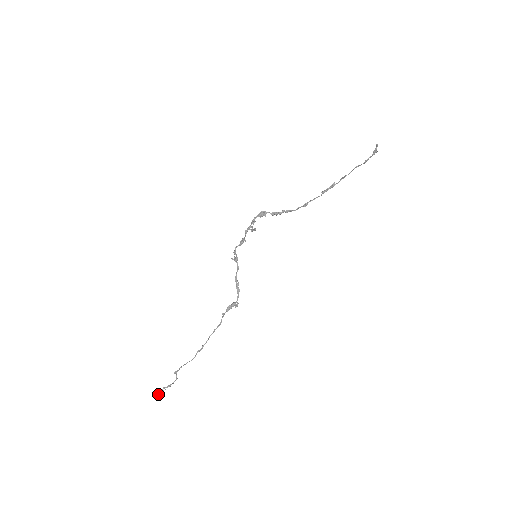
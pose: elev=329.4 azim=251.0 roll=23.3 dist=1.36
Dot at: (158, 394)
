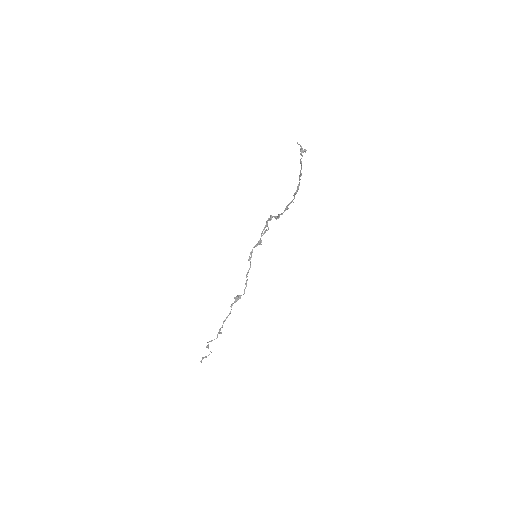
Dot at: (200, 361)
